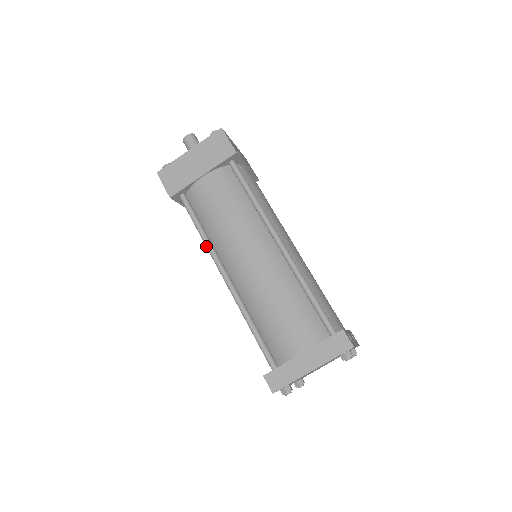
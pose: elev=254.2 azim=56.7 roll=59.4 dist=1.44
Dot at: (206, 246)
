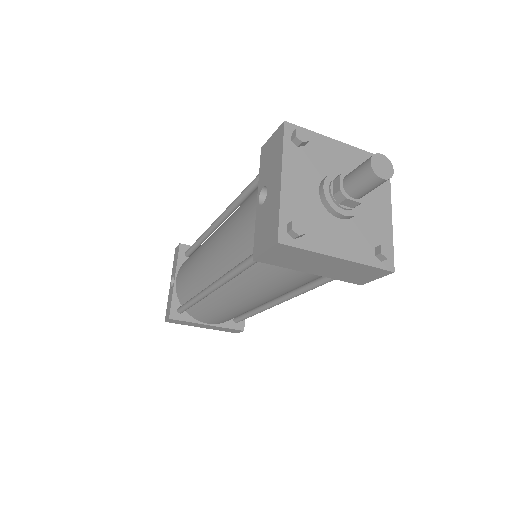
Dot at: (228, 277)
